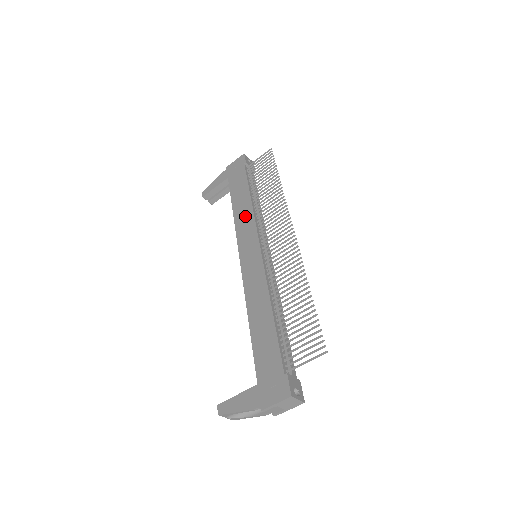
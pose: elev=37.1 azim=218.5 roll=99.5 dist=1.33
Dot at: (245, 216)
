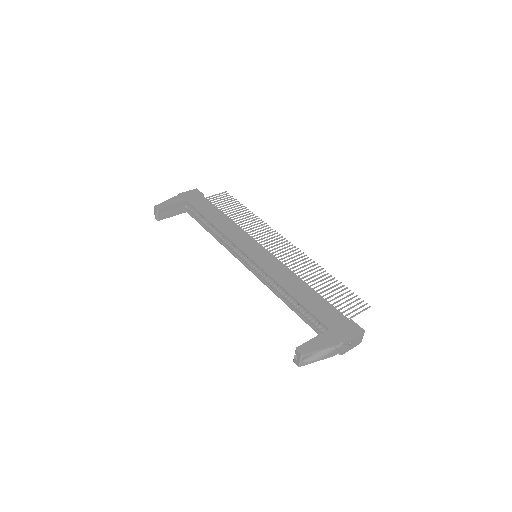
Dot at: (231, 228)
